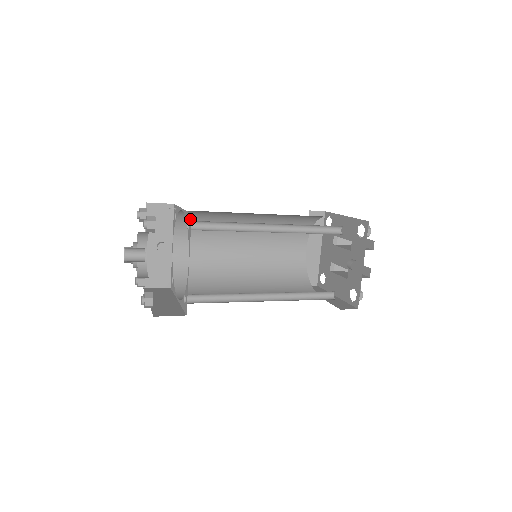
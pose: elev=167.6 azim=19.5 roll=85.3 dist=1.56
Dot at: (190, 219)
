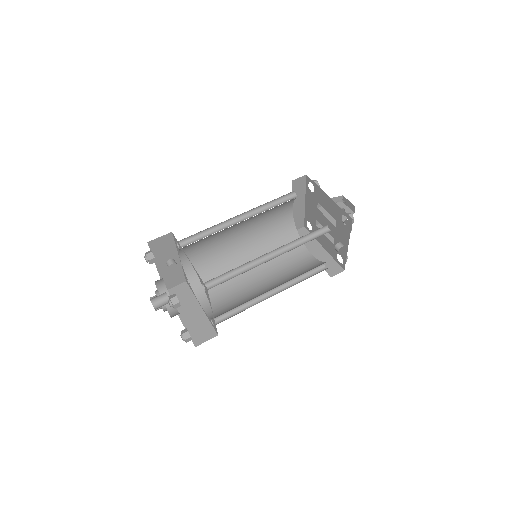
Dot at: (206, 289)
